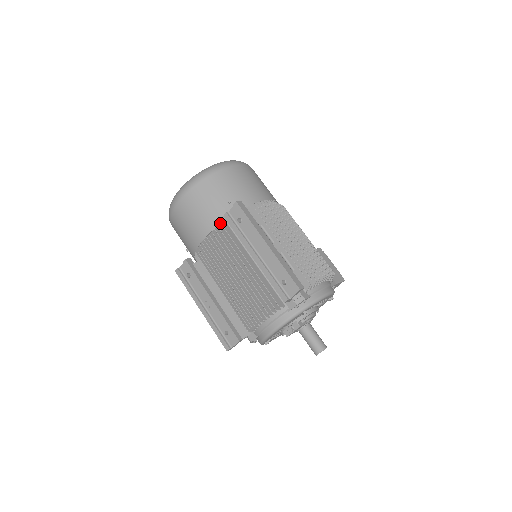
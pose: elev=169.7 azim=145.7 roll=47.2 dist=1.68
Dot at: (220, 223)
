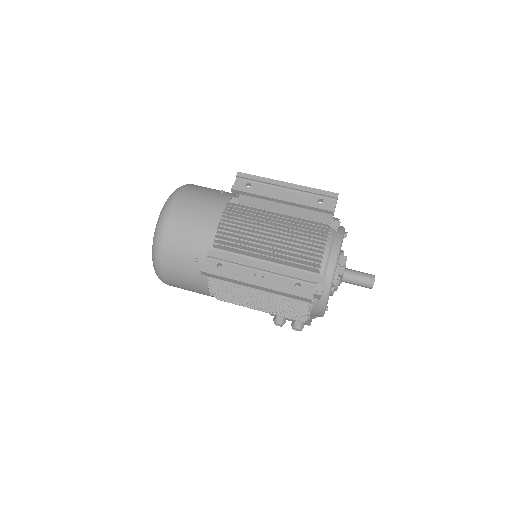
Dot at: (228, 202)
